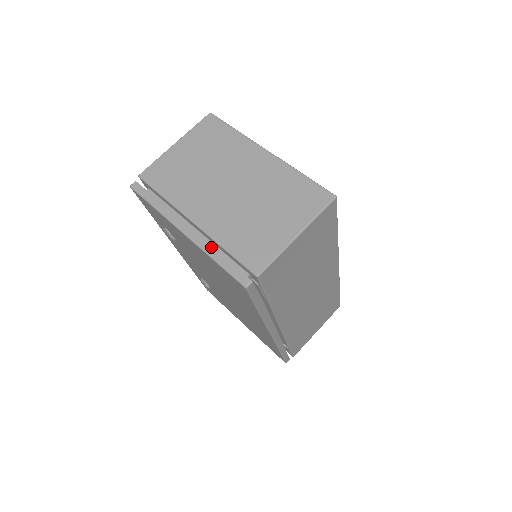
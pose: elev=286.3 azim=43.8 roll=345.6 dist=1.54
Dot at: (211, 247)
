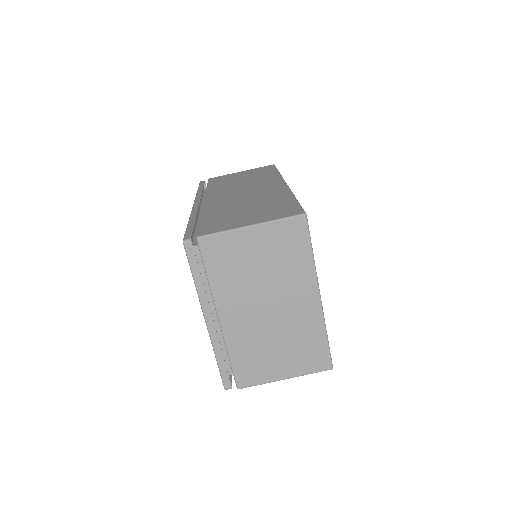
Dot at: (220, 348)
